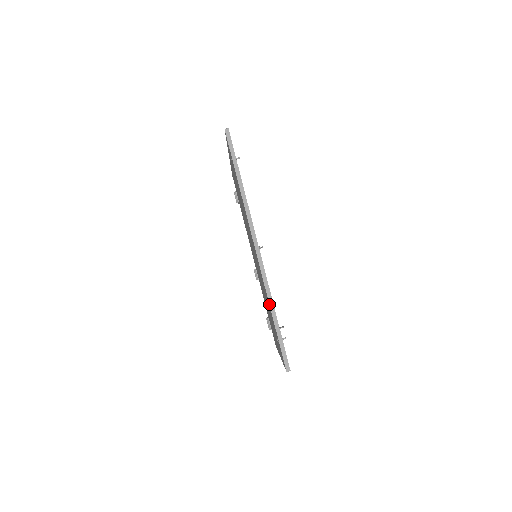
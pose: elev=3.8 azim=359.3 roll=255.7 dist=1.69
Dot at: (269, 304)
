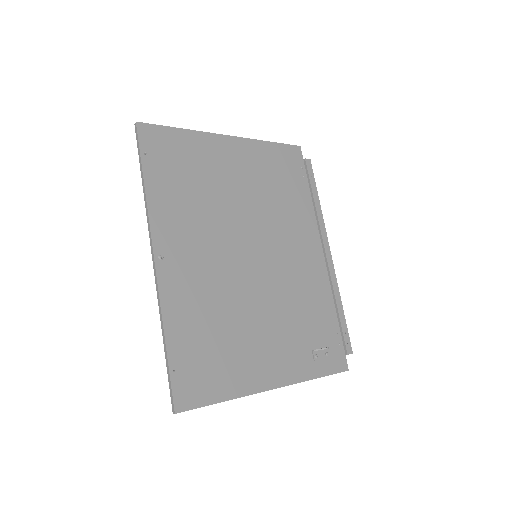
Dot at: (161, 326)
